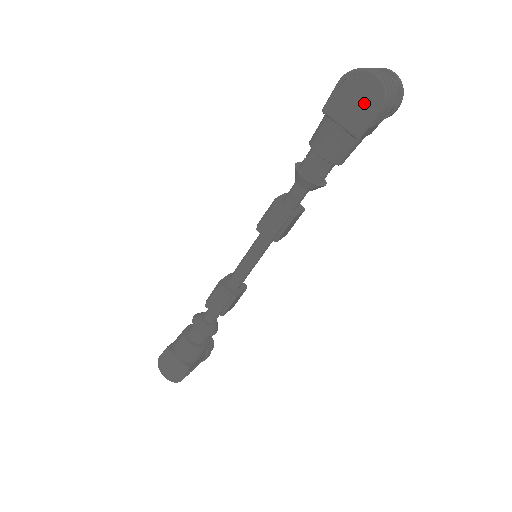
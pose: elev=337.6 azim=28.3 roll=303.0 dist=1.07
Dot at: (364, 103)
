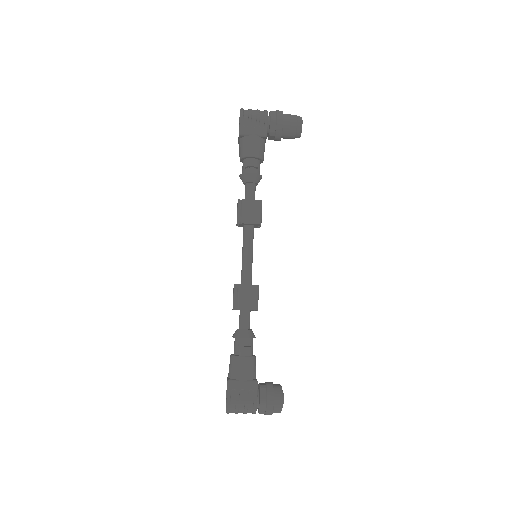
Dot at: occluded
